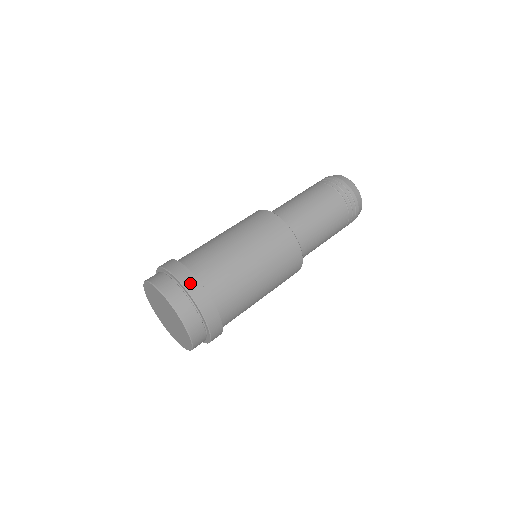
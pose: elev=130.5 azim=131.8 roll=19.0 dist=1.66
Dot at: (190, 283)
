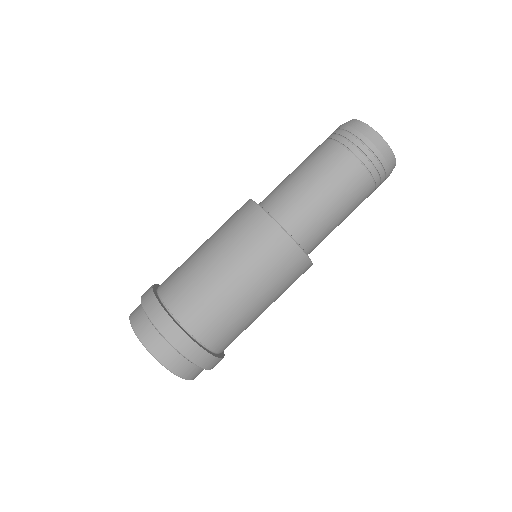
Dot at: (213, 365)
